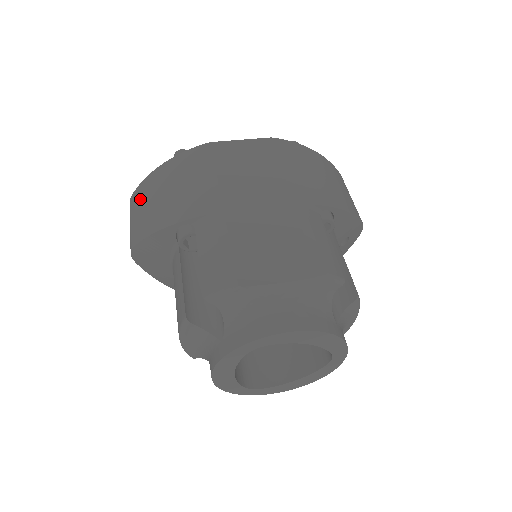
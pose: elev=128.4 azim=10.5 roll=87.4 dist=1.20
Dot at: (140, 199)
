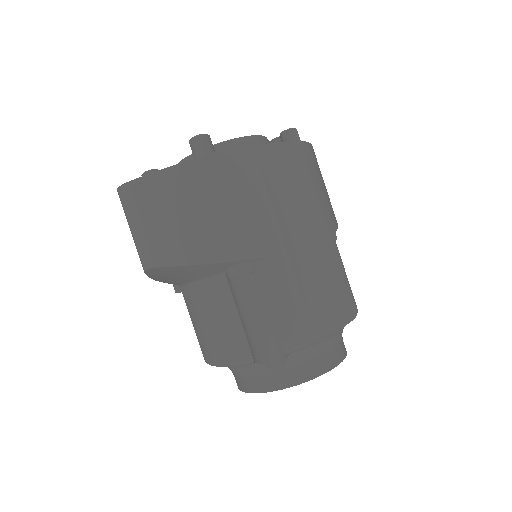
Dot at: (159, 201)
